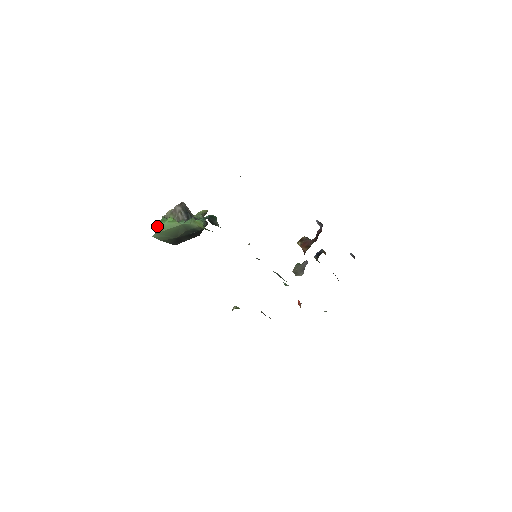
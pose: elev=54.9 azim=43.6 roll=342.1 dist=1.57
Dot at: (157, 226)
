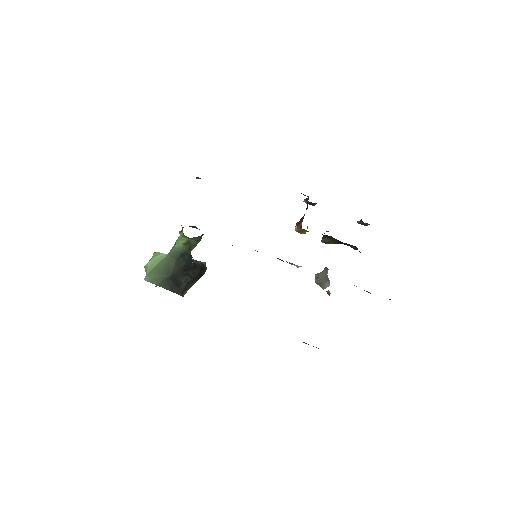
Dot at: (145, 267)
